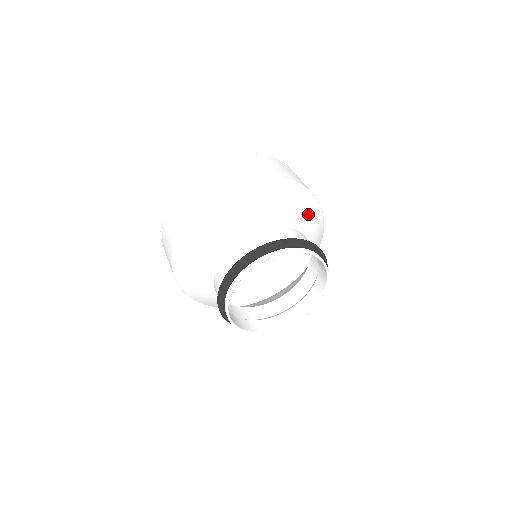
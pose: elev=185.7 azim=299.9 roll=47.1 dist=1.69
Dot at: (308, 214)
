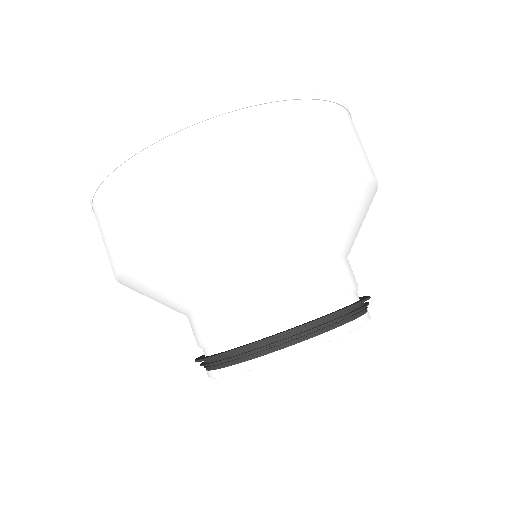
Dot at: (350, 221)
